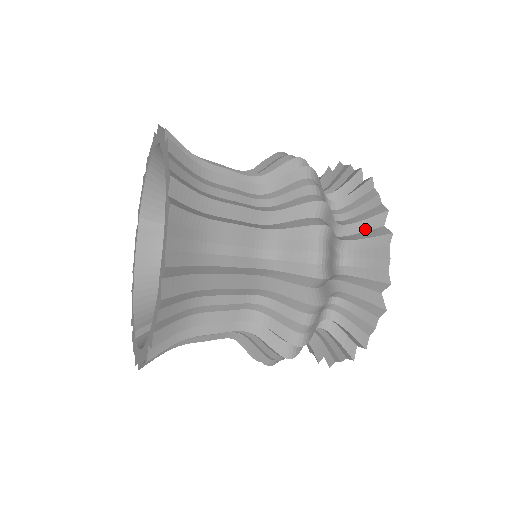
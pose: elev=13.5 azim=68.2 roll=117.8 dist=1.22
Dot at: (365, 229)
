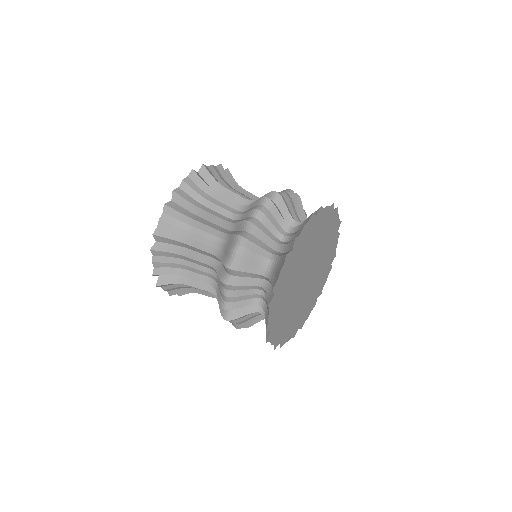
Dot at: occluded
